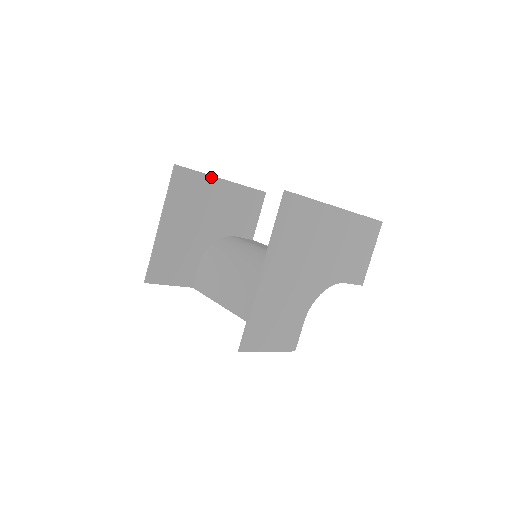
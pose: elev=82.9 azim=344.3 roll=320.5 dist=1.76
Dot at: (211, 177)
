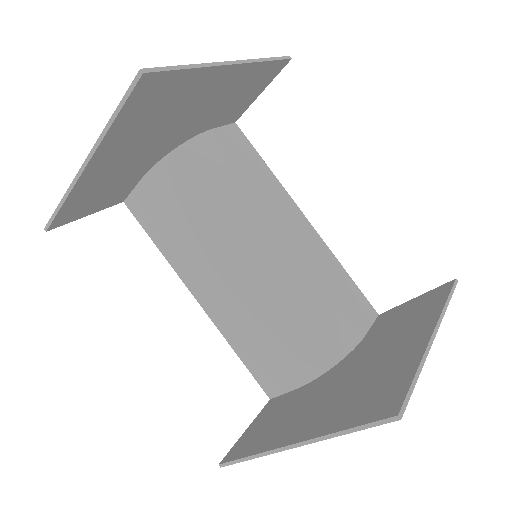
Dot at: (210, 68)
